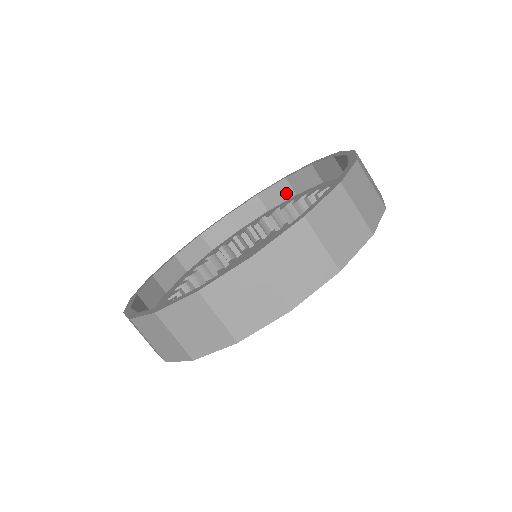
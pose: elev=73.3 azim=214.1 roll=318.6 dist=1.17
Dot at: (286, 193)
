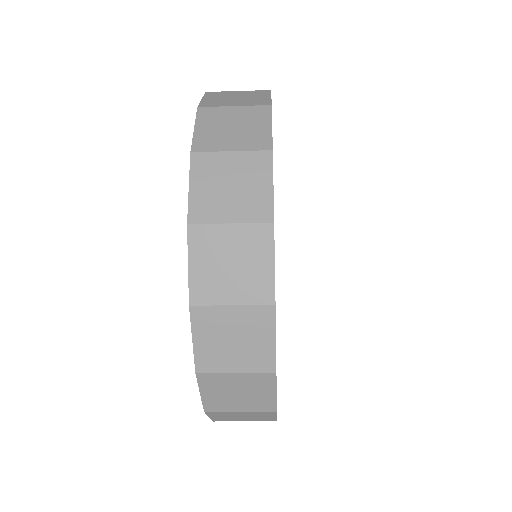
Dot at: occluded
